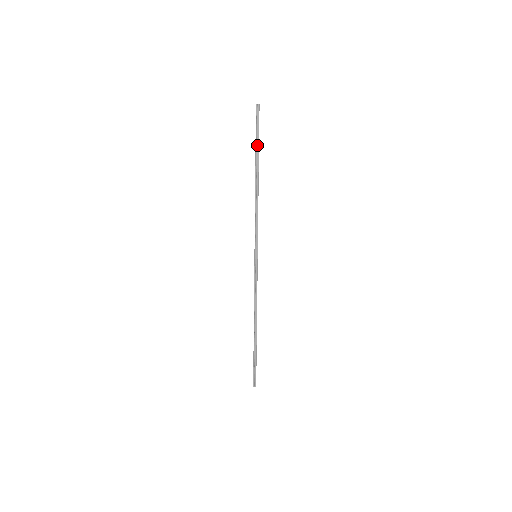
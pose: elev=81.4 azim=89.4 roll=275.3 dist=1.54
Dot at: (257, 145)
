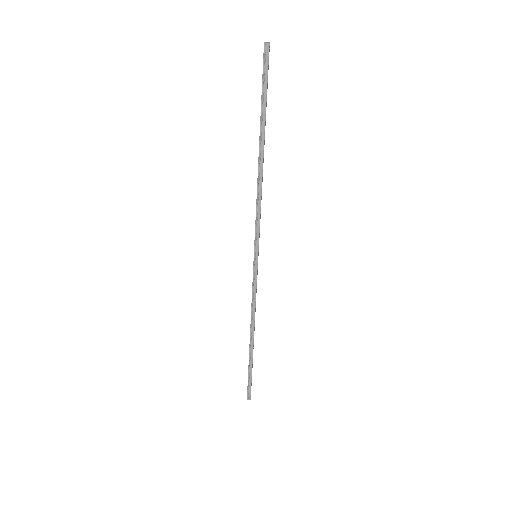
Dot at: (263, 106)
